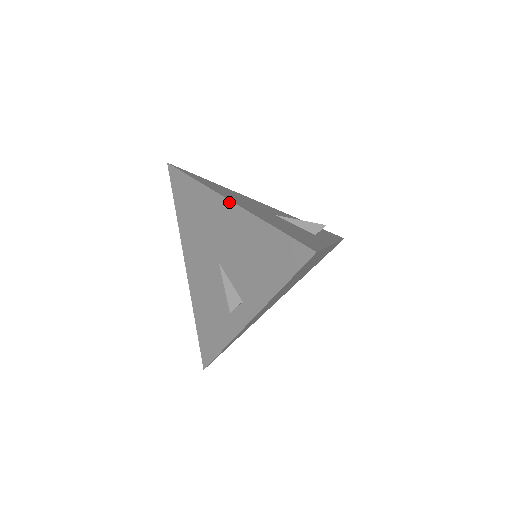
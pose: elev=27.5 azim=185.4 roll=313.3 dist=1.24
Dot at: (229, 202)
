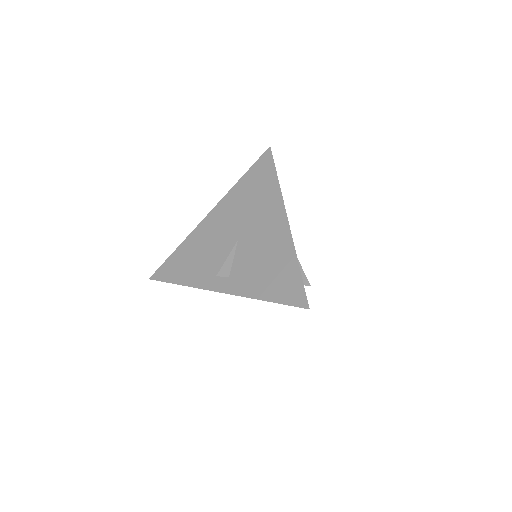
Dot at: (287, 220)
